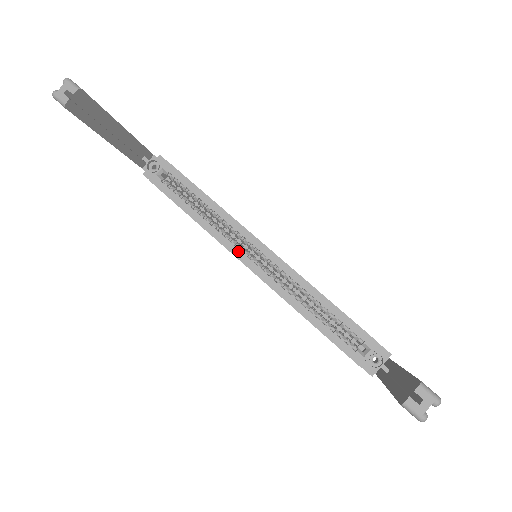
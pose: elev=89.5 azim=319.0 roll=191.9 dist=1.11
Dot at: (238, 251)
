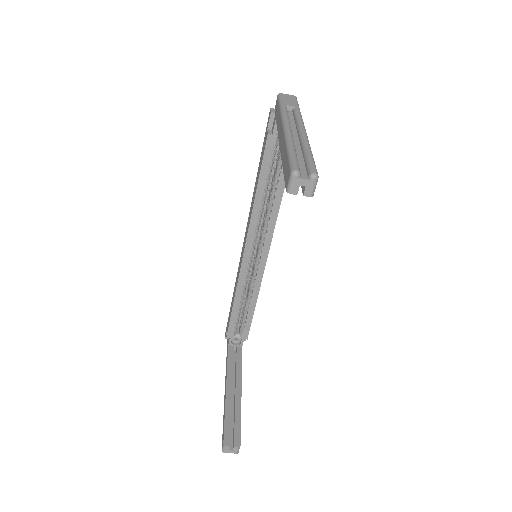
Dot at: (252, 240)
